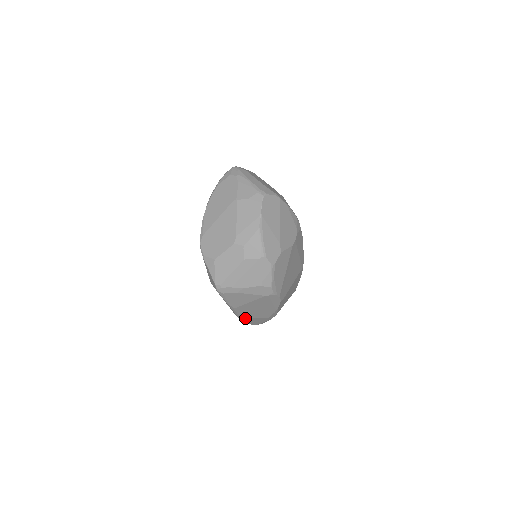
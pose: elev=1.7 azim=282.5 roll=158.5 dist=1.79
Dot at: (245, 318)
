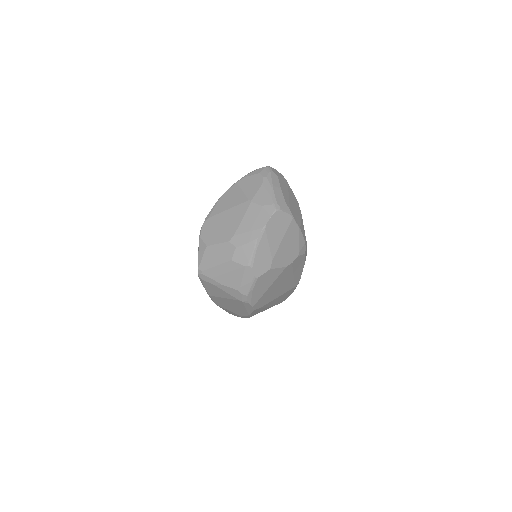
Dot at: occluded
